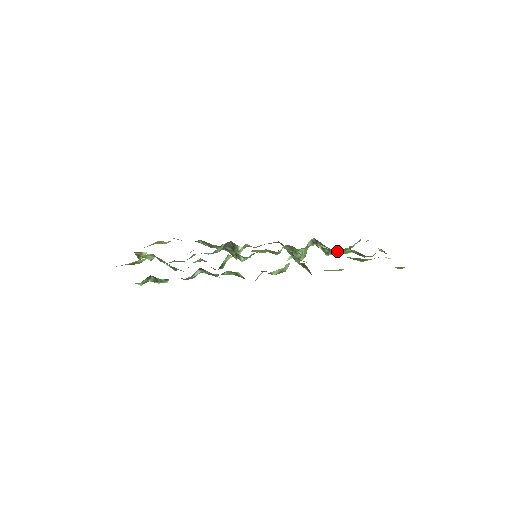
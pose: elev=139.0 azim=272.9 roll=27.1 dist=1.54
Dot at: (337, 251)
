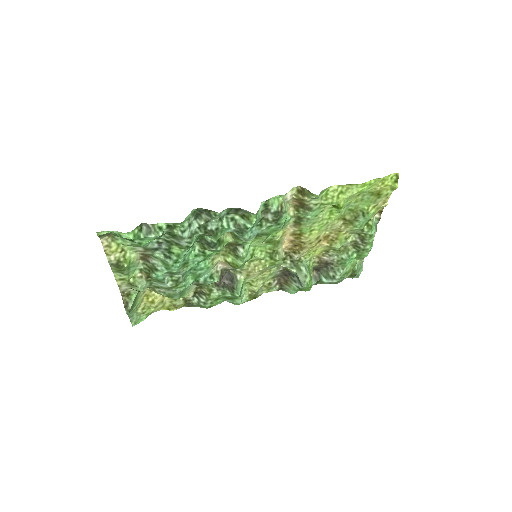
Dot at: (339, 252)
